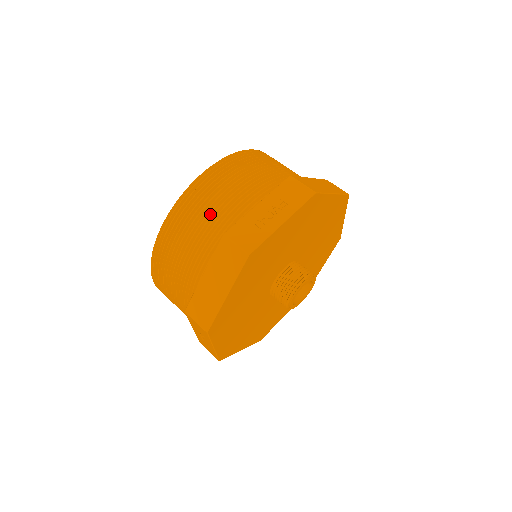
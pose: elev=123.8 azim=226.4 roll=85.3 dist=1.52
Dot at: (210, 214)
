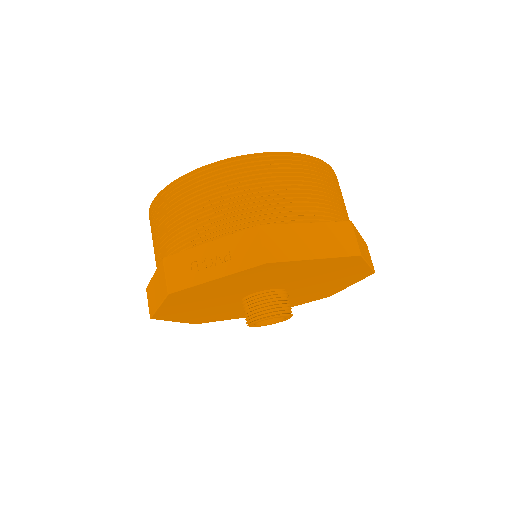
Dot at: (177, 222)
